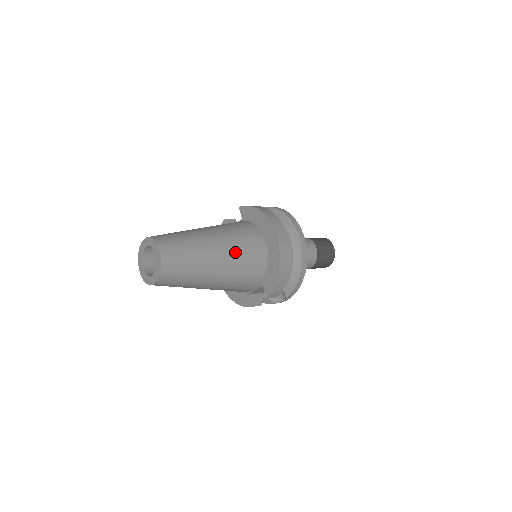
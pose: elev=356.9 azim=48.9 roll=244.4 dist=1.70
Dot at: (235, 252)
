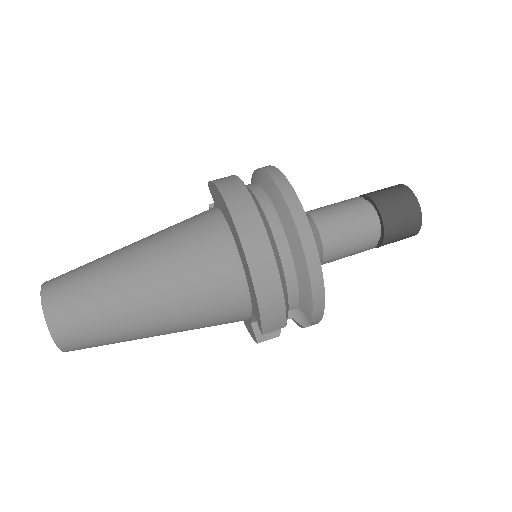
Dot at: (174, 275)
